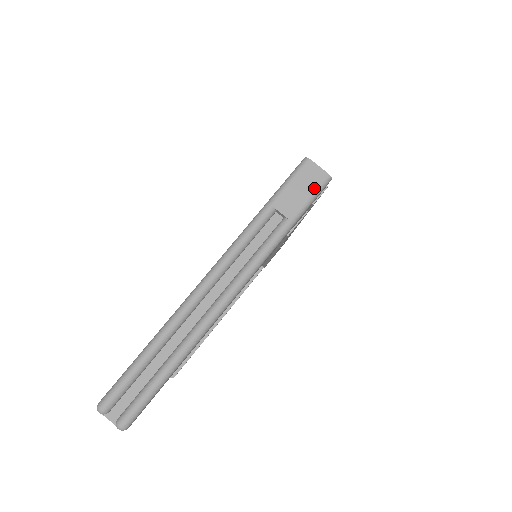
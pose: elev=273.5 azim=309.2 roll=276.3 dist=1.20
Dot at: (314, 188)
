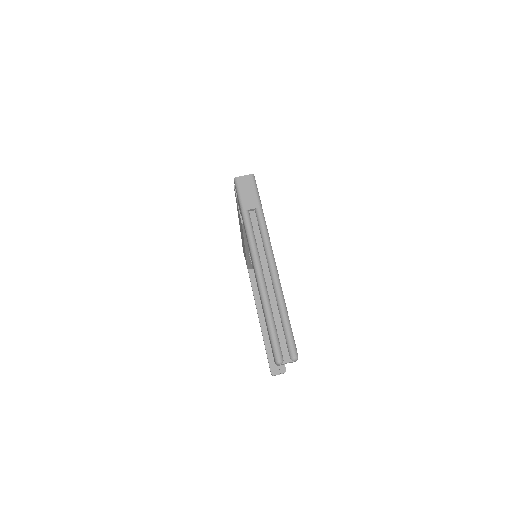
Dot at: (252, 186)
